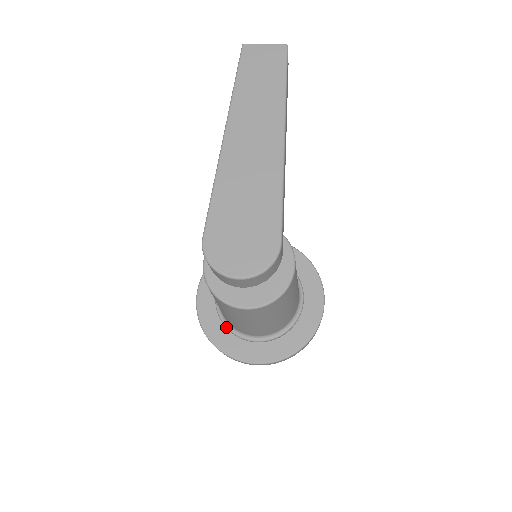
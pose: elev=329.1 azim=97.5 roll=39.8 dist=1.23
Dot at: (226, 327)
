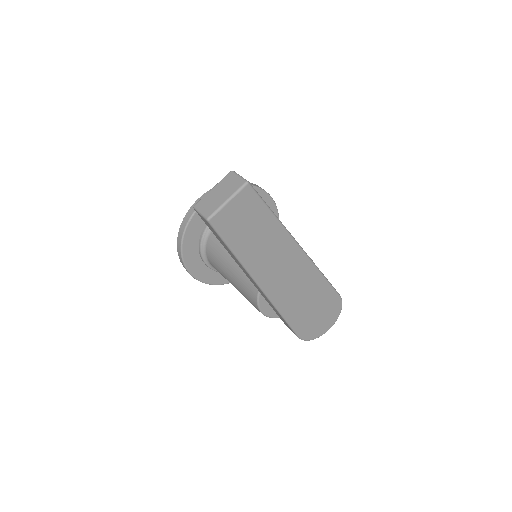
Dot at: occluded
